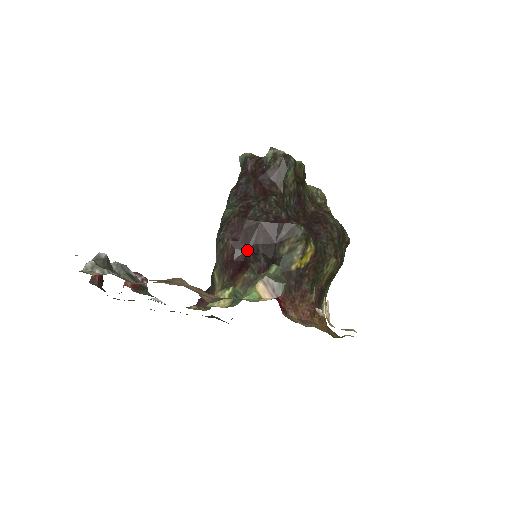
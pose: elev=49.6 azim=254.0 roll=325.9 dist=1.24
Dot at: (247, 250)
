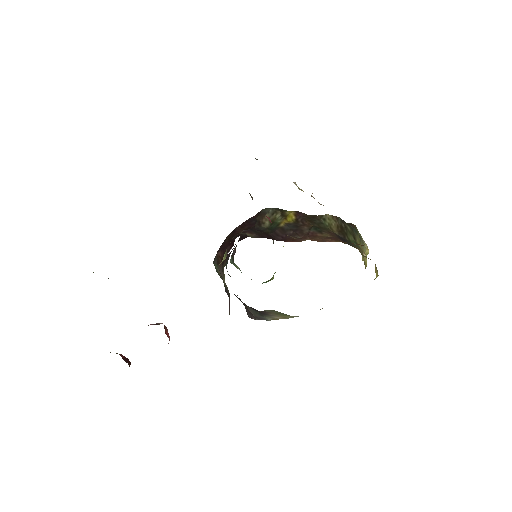
Dot at: (233, 242)
